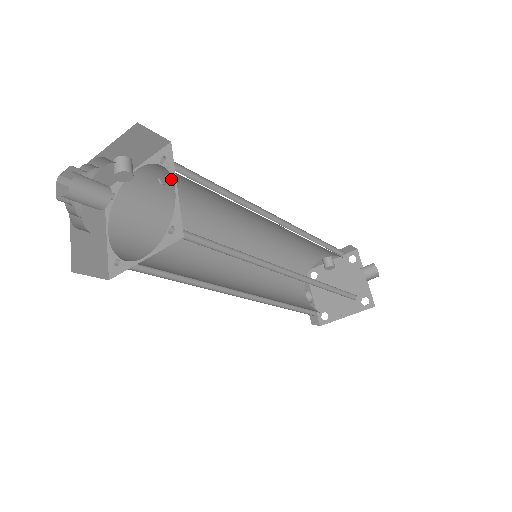
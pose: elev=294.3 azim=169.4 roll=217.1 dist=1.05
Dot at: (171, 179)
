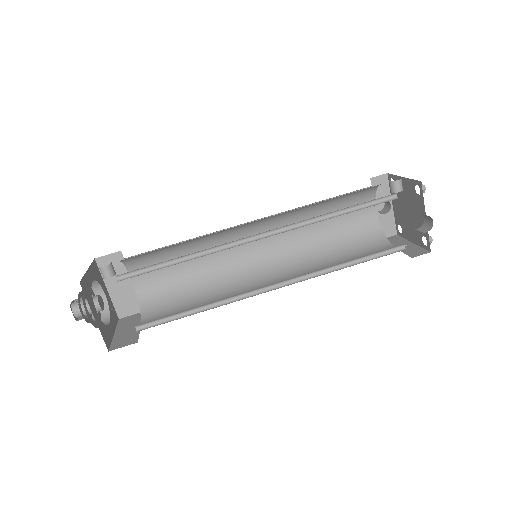
Dot at: occluded
